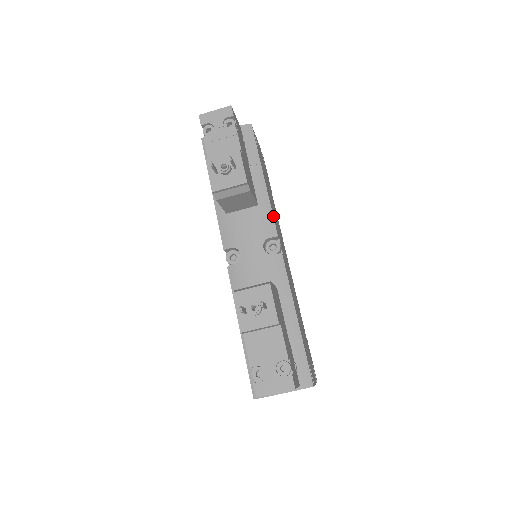
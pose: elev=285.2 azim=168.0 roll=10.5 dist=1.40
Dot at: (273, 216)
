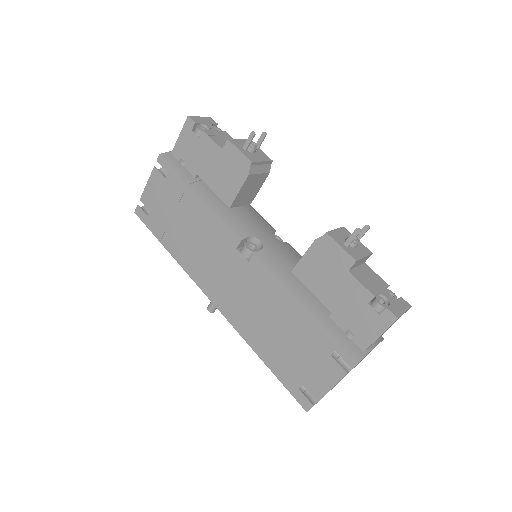
Dot at: (261, 217)
